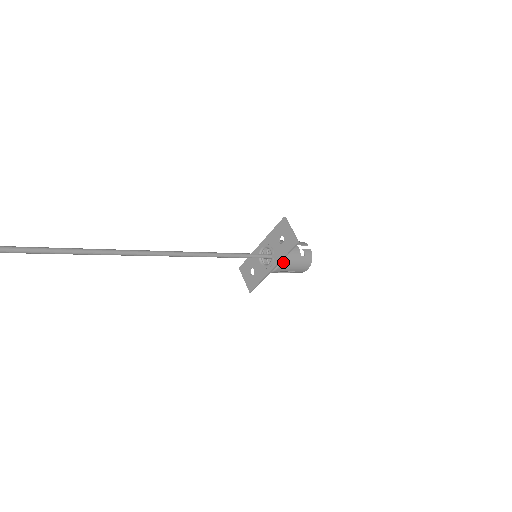
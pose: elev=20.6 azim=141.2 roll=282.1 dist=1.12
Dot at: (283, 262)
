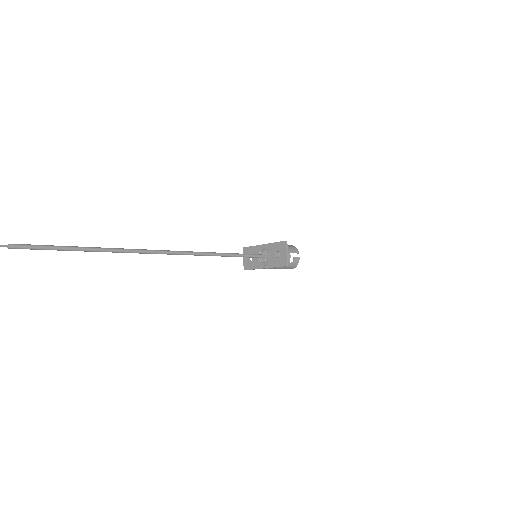
Dot at: occluded
